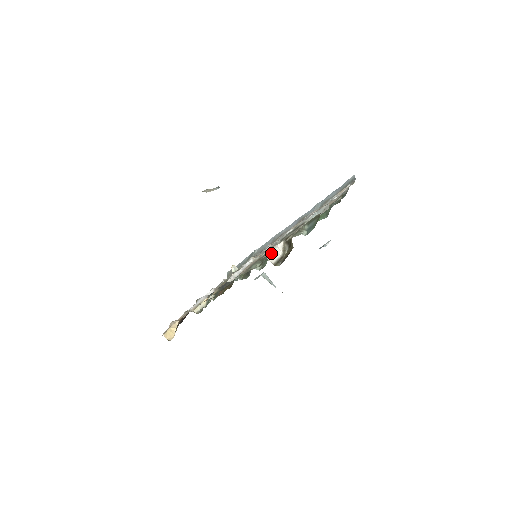
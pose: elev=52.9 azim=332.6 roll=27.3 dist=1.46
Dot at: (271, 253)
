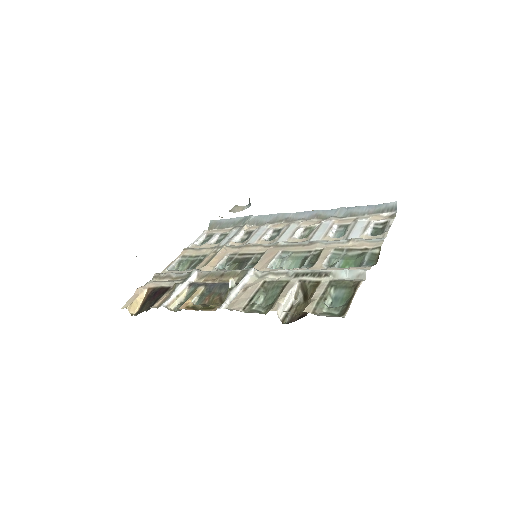
Dot at: (283, 305)
